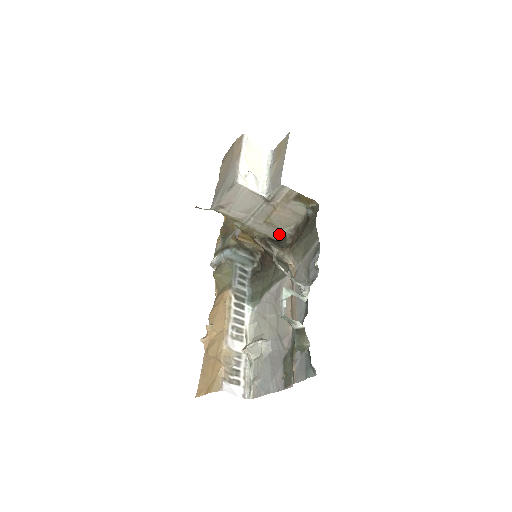
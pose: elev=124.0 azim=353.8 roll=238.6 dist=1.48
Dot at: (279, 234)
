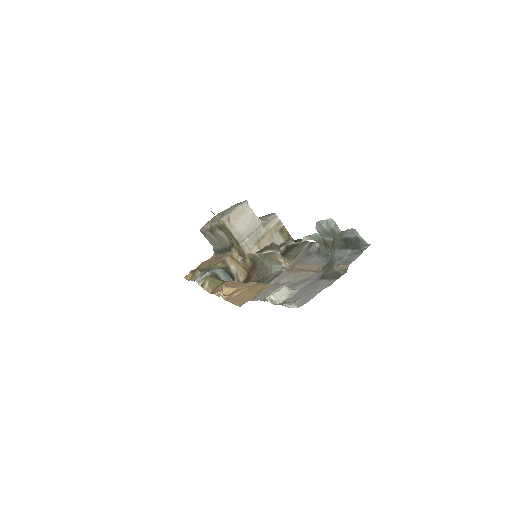
Dot at: occluded
